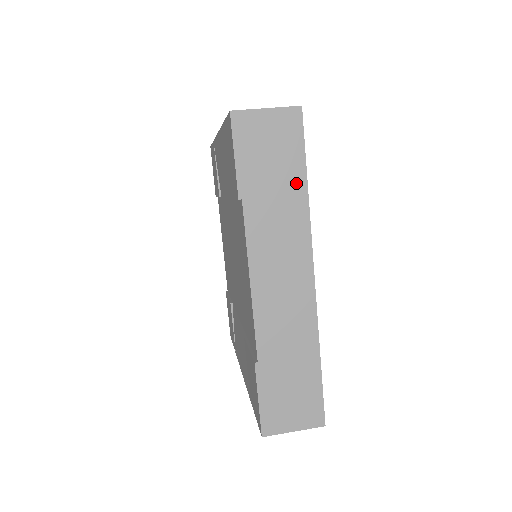
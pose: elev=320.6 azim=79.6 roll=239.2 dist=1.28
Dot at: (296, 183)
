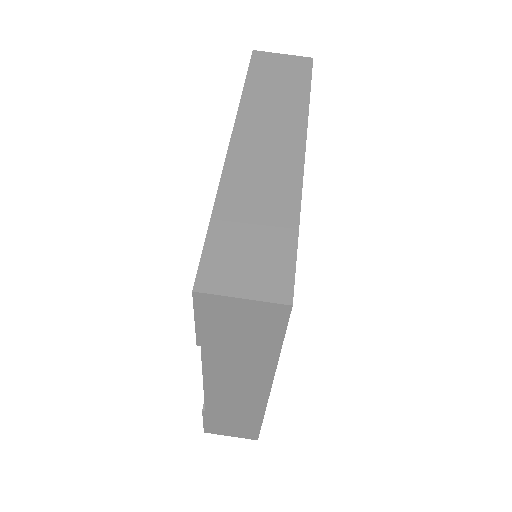
Dot at: (267, 350)
